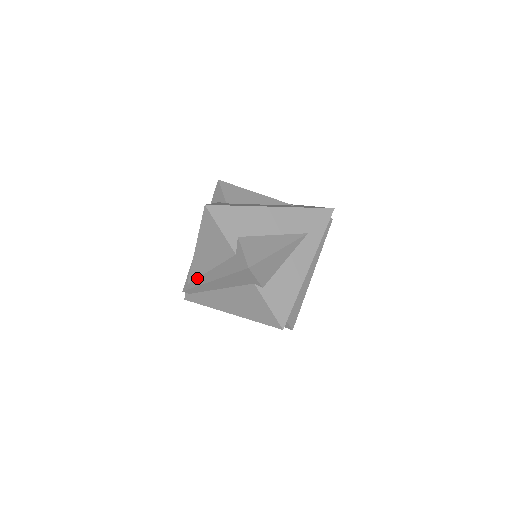
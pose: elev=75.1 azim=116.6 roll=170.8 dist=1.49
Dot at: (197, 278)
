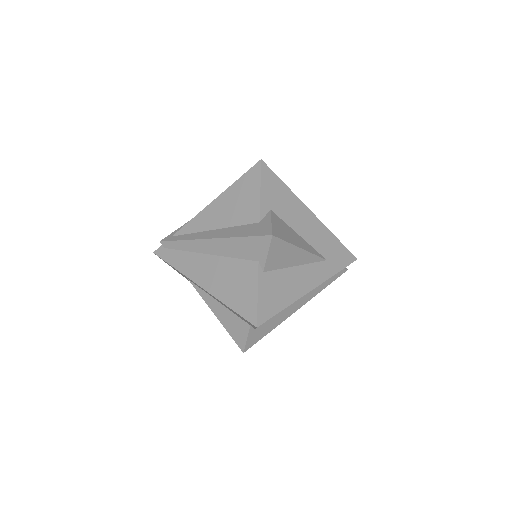
Dot at: (190, 233)
